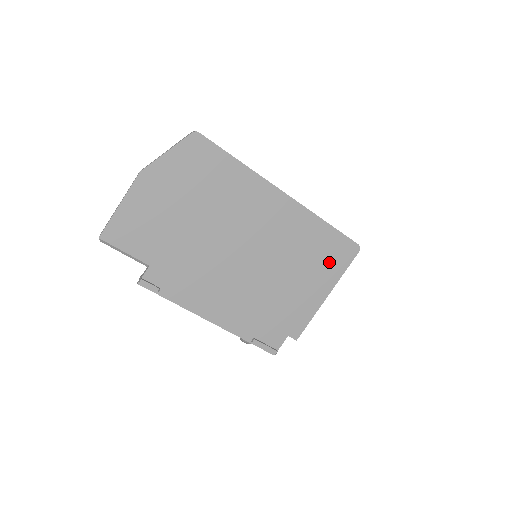
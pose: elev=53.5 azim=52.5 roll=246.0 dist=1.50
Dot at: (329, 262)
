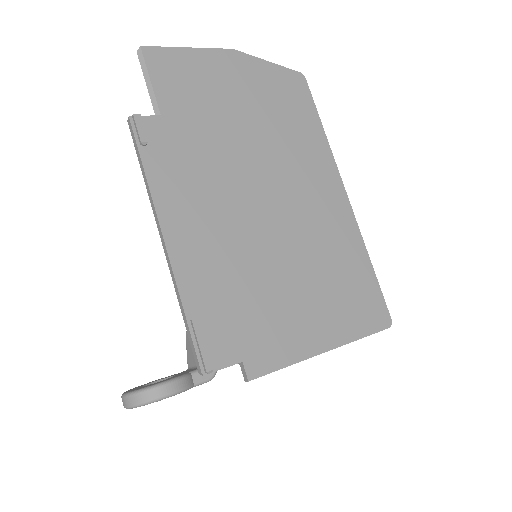
Dot at: (350, 308)
